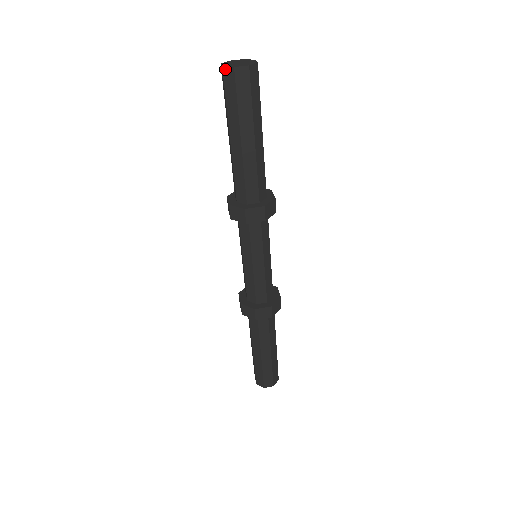
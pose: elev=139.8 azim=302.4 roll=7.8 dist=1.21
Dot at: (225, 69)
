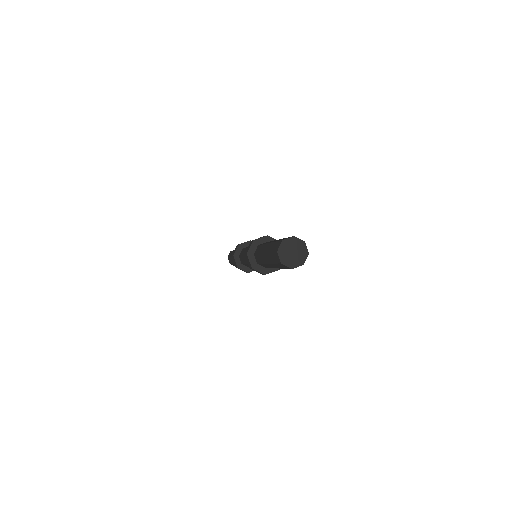
Dot at: occluded
